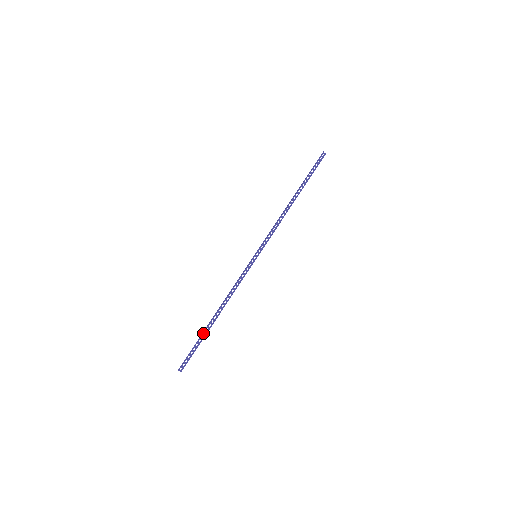
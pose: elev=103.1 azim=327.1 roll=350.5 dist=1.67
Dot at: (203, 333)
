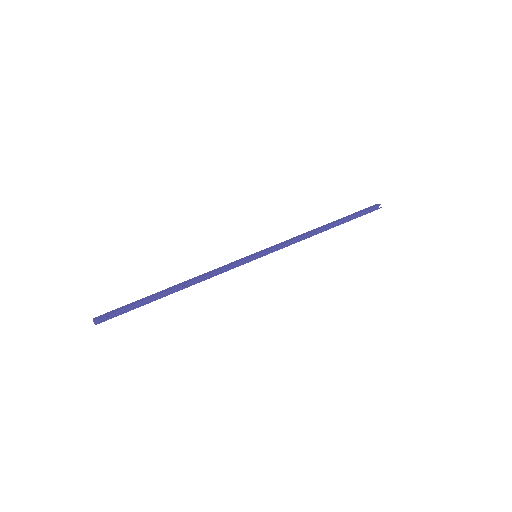
Dot at: (149, 298)
